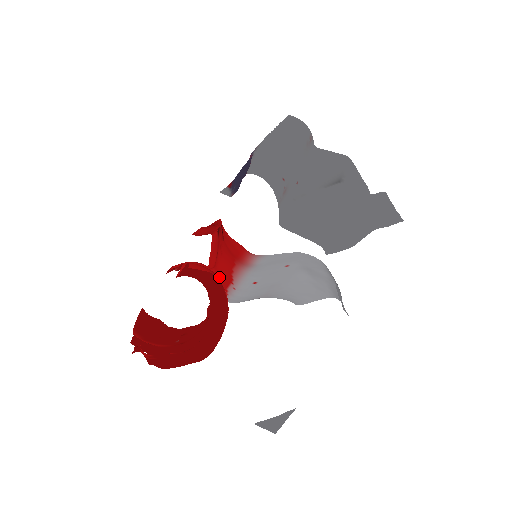
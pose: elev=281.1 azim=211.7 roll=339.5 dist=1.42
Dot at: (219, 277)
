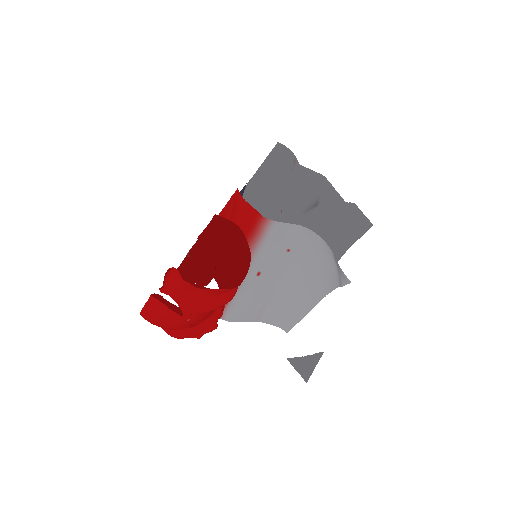
Dot at: occluded
